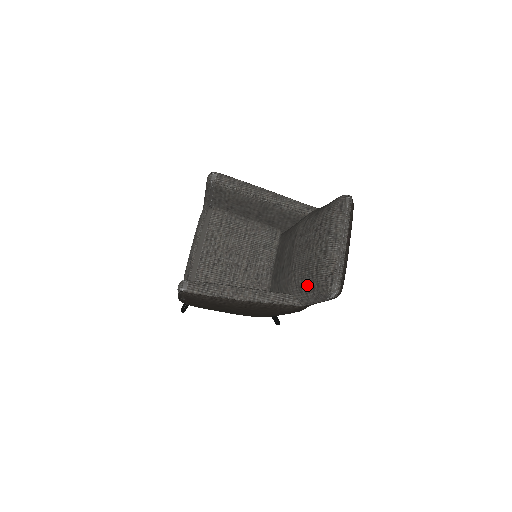
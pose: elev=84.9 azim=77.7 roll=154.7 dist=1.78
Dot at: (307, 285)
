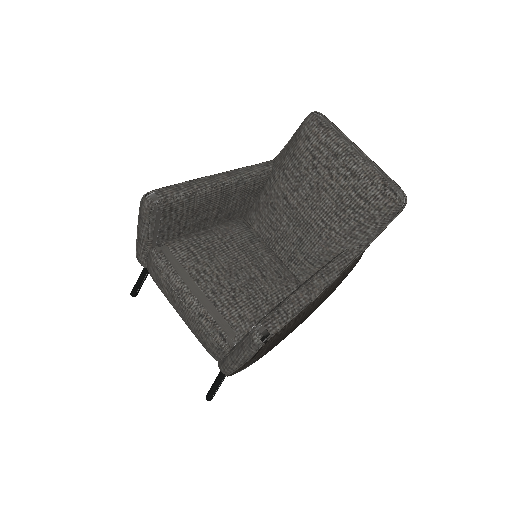
Dot at: (361, 222)
